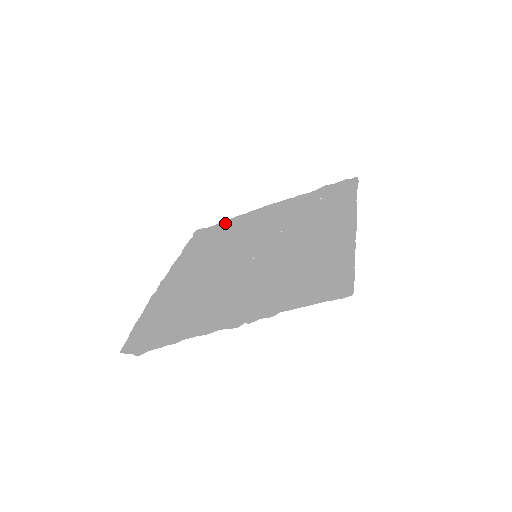
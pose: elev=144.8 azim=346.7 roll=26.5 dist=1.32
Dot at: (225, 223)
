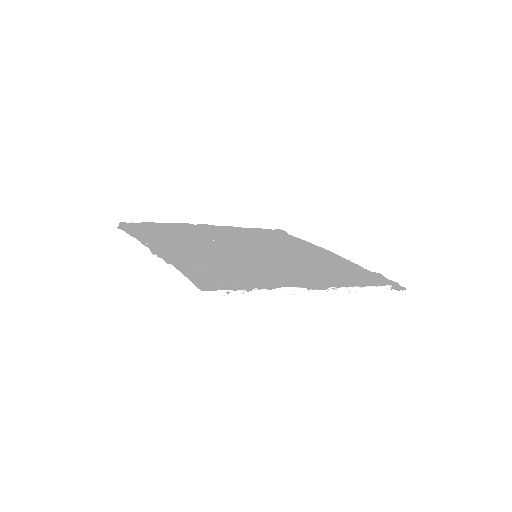
Dot at: (297, 239)
